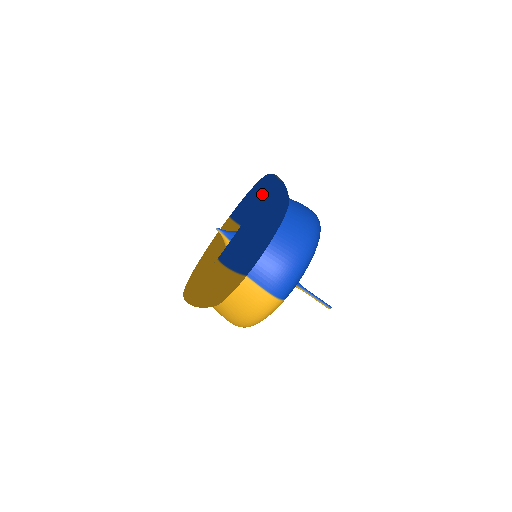
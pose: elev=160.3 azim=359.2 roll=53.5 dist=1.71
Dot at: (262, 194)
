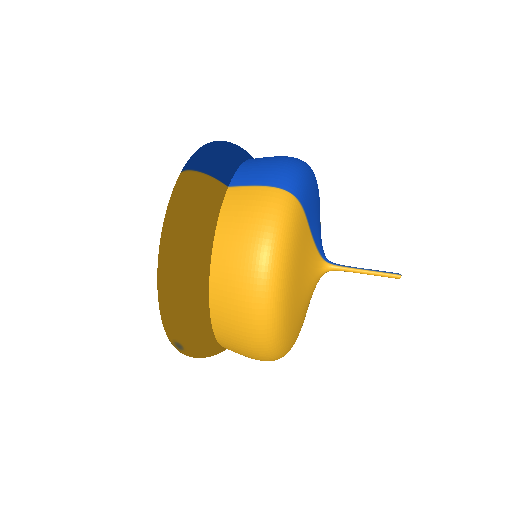
Dot at: occluded
